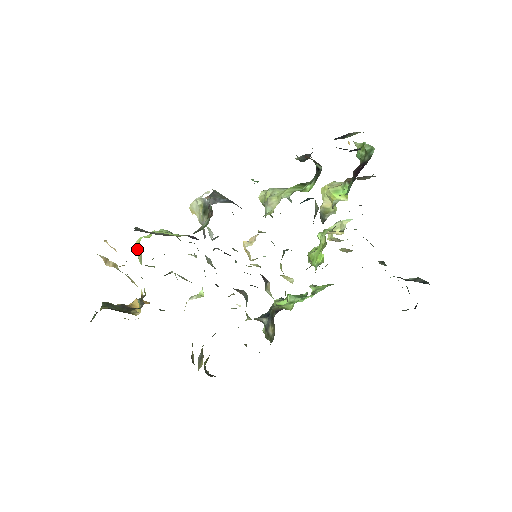
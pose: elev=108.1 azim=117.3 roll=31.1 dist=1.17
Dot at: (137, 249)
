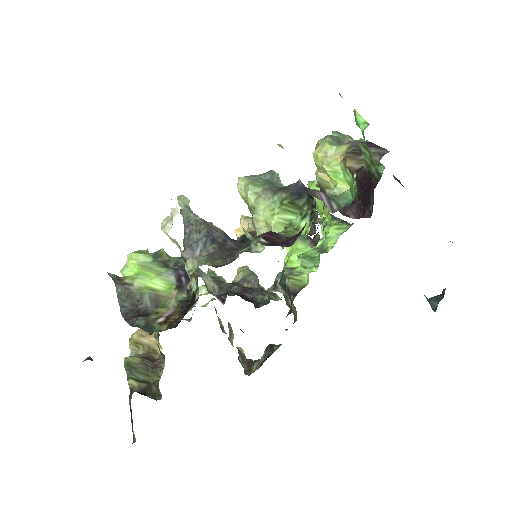
Dot at: occluded
